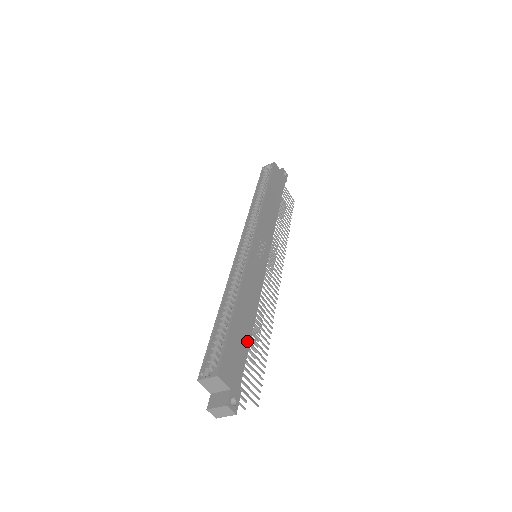
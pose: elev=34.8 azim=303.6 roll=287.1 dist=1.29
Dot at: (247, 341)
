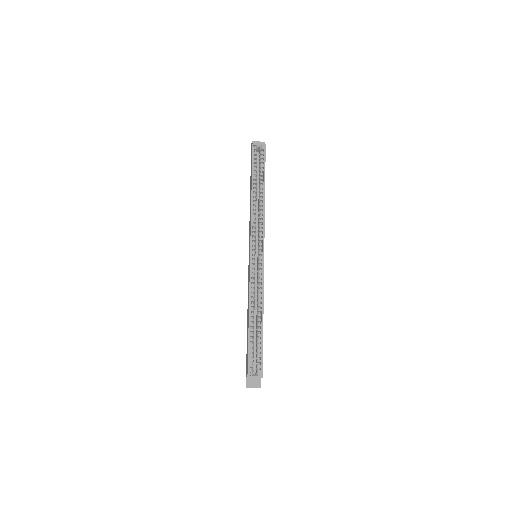
Dot at: occluded
